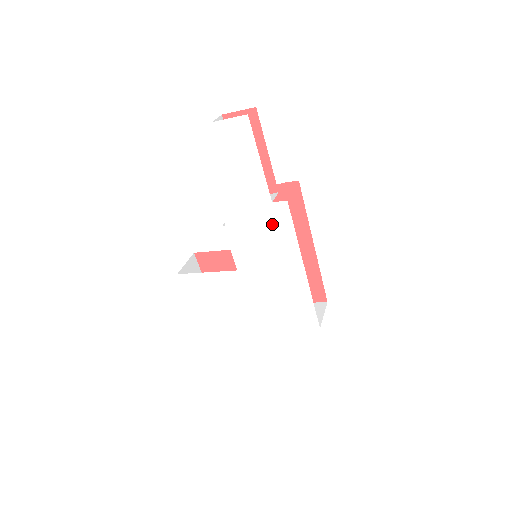
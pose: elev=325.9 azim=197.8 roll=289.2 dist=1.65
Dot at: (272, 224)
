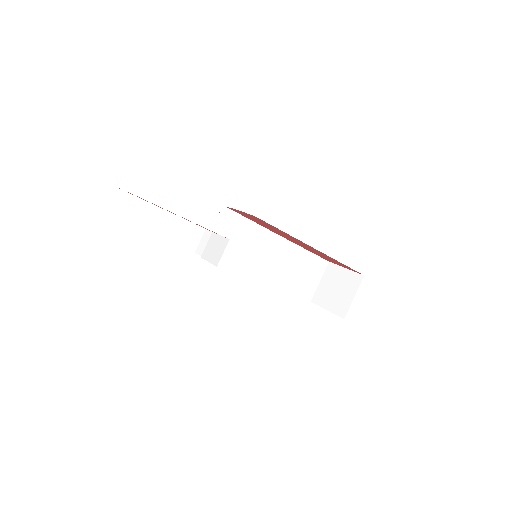
Dot at: occluded
